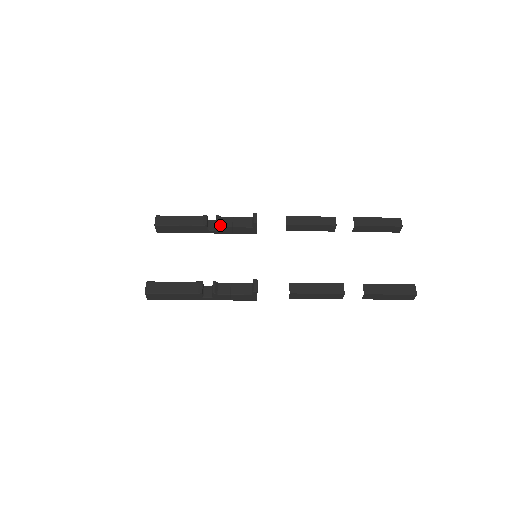
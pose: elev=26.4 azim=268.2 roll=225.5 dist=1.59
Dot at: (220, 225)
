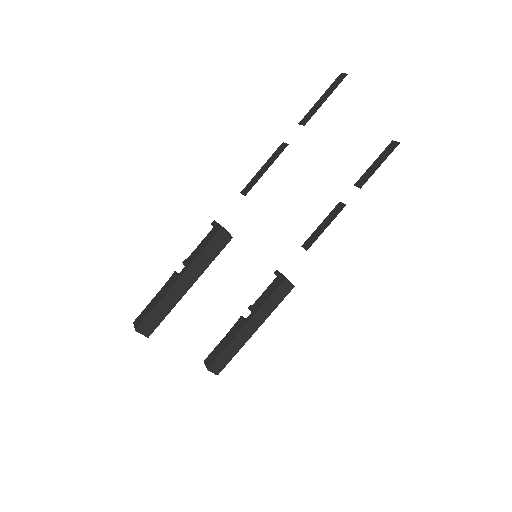
Dot at: (253, 306)
